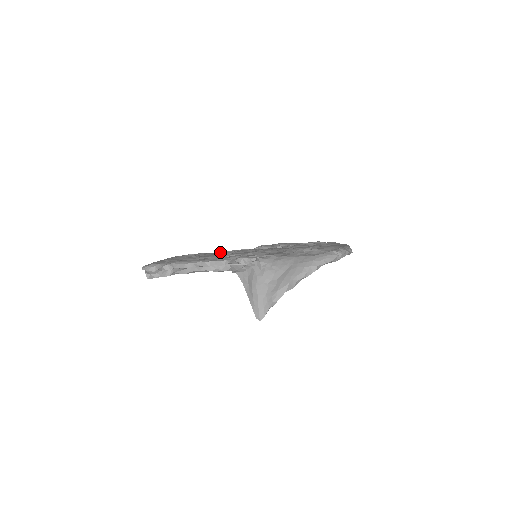
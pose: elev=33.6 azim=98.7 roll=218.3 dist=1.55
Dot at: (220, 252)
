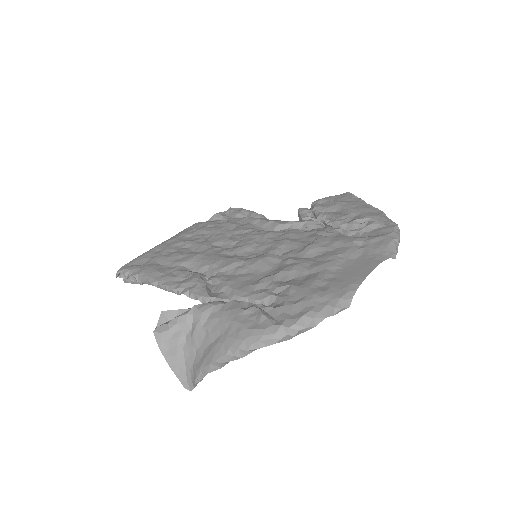
Dot at: (236, 229)
